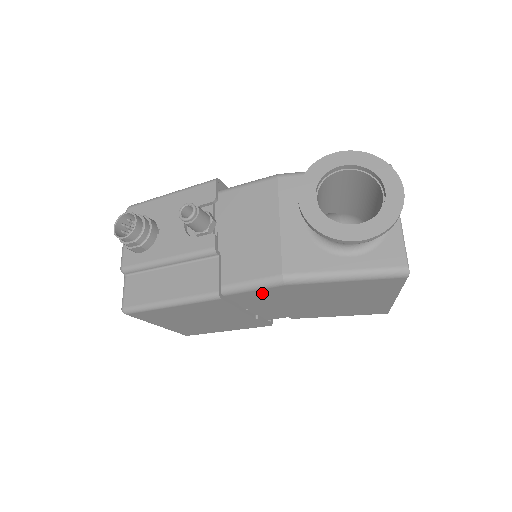
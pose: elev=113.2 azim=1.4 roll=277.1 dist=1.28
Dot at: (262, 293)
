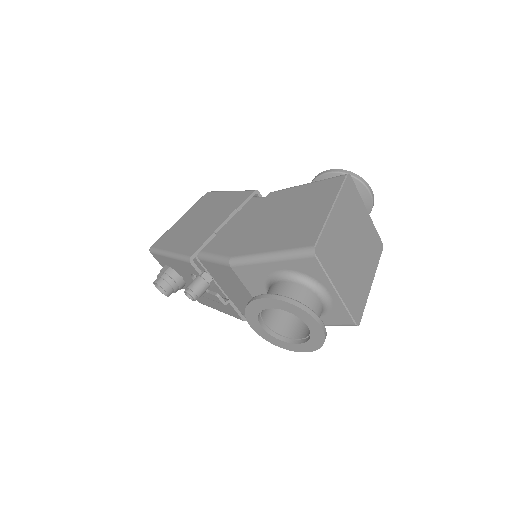
Dot at: occluded
